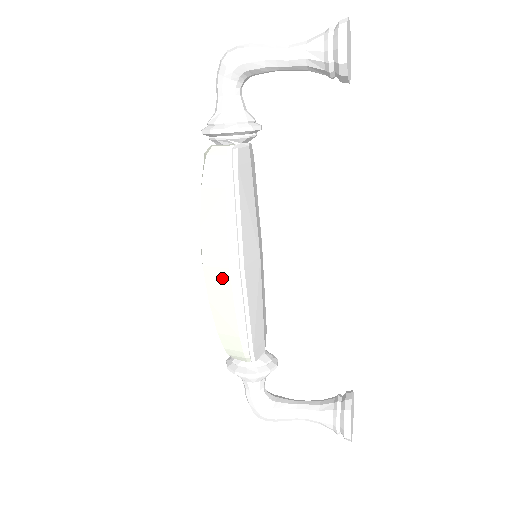
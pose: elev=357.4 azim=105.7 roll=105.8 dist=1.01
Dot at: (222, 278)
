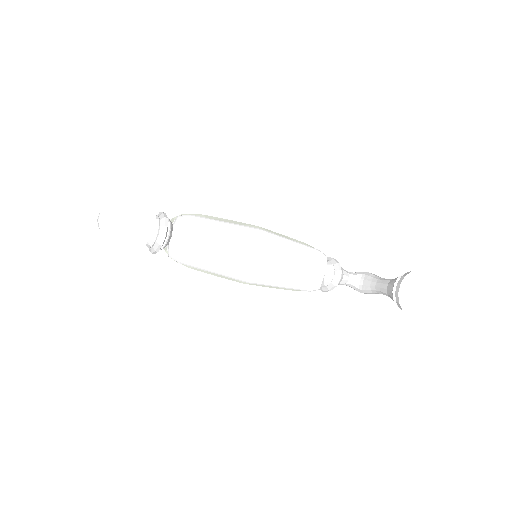
Dot at: occluded
